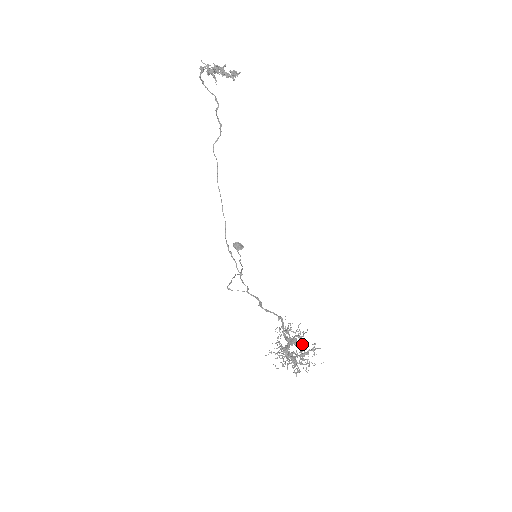
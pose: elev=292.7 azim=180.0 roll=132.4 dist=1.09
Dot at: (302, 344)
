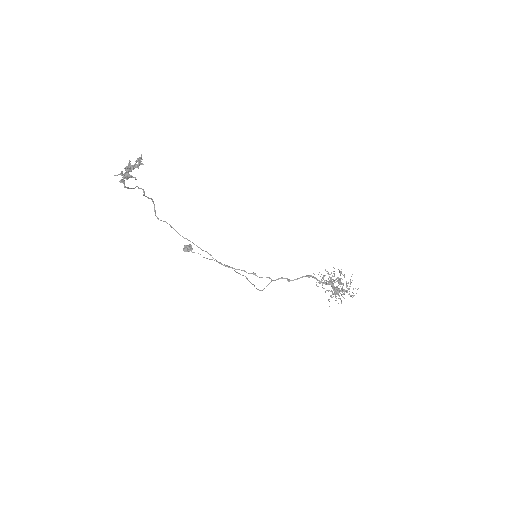
Dot at: (336, 278)
